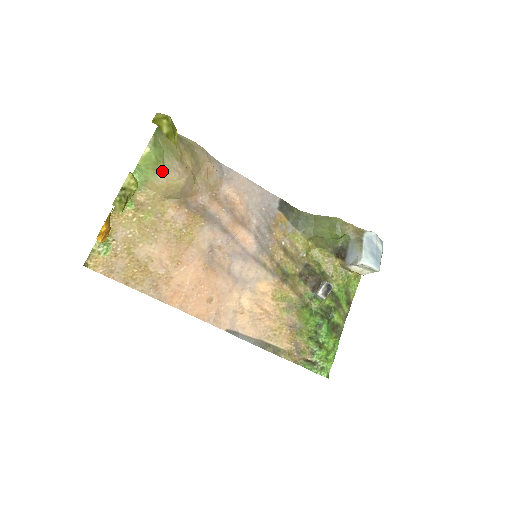
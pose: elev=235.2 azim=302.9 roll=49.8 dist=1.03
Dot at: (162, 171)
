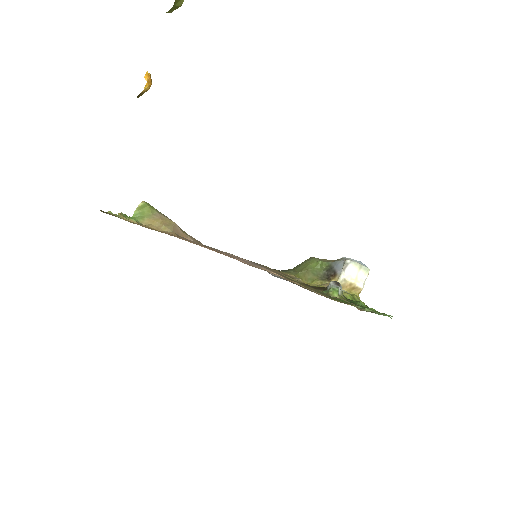
Dot at: (156, 214)
